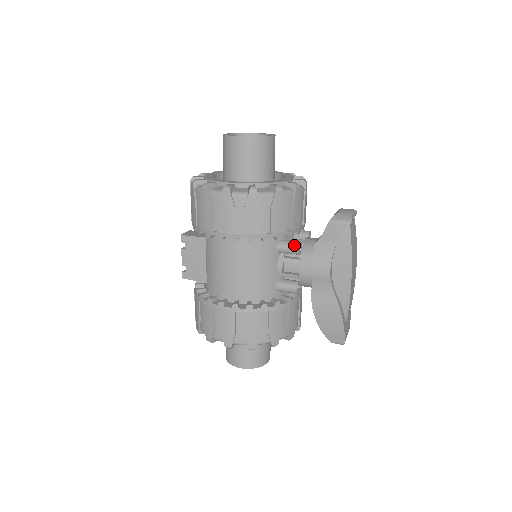
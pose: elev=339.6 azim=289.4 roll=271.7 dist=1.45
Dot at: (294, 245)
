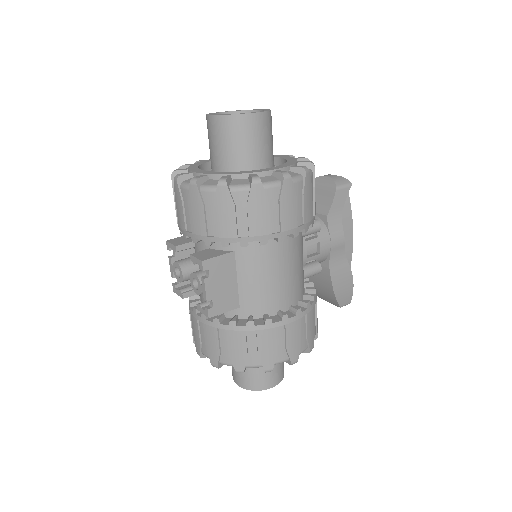
Dot at: (316, 223)
